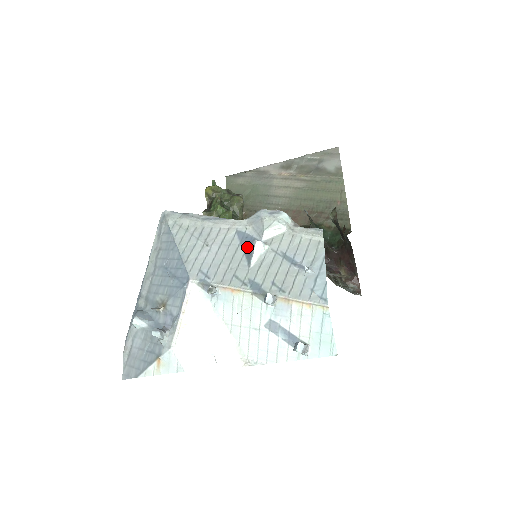
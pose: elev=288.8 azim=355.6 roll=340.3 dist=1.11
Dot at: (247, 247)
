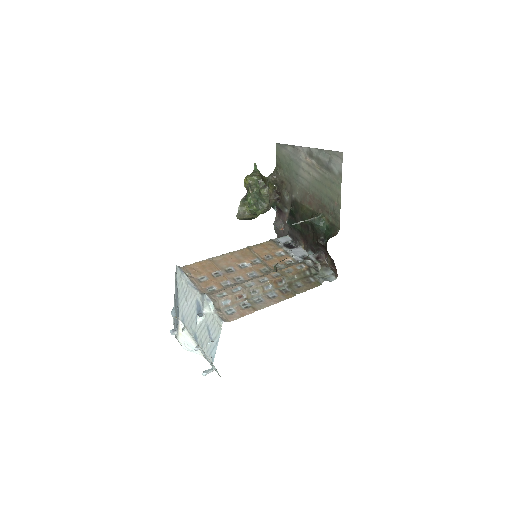
Dot at: (198, 312)
